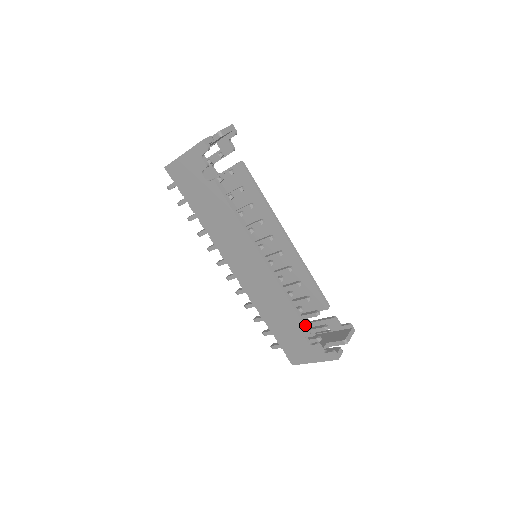
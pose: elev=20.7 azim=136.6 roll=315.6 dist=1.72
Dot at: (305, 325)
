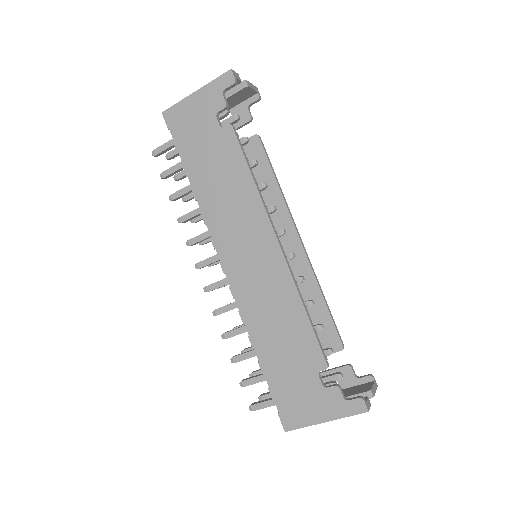
Dot at: (322, 351)
